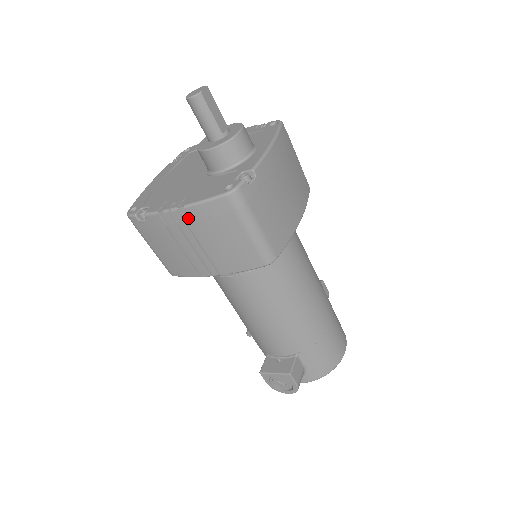
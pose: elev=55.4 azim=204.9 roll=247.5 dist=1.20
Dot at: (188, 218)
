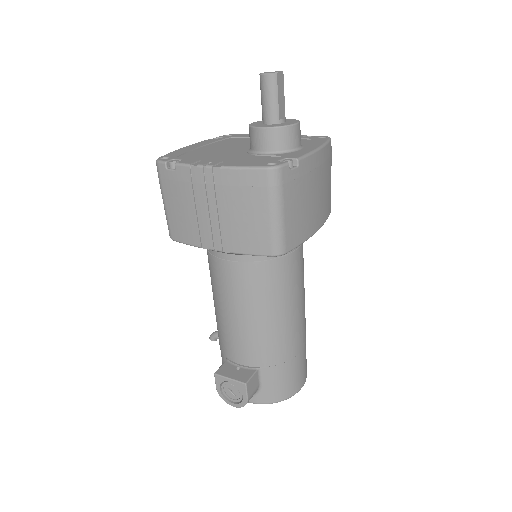
Dot at: (219, 180)
